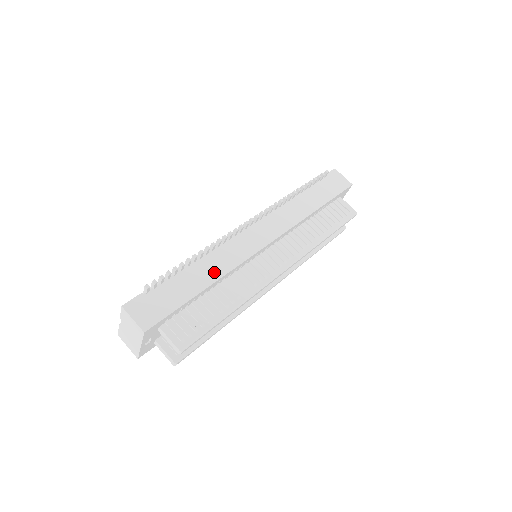
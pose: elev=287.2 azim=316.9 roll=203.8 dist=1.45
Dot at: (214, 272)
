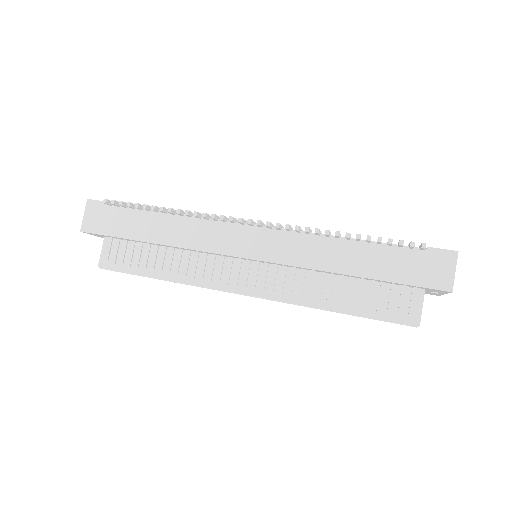
Dot at: (169, 236)
